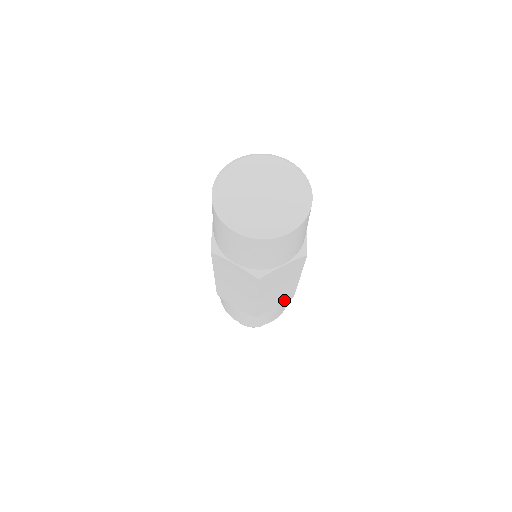
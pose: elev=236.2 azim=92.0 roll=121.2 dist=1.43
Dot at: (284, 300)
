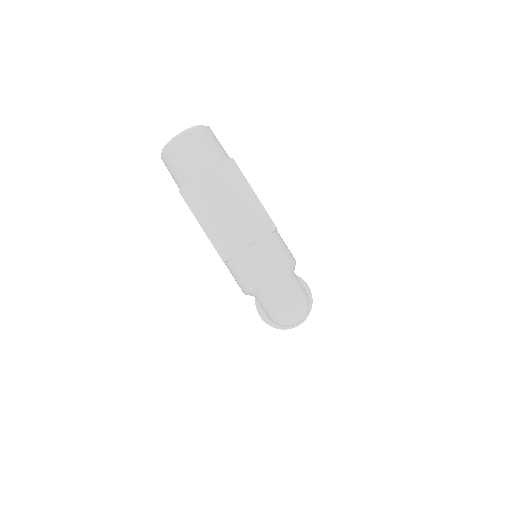
Dot at: (267, 228)
